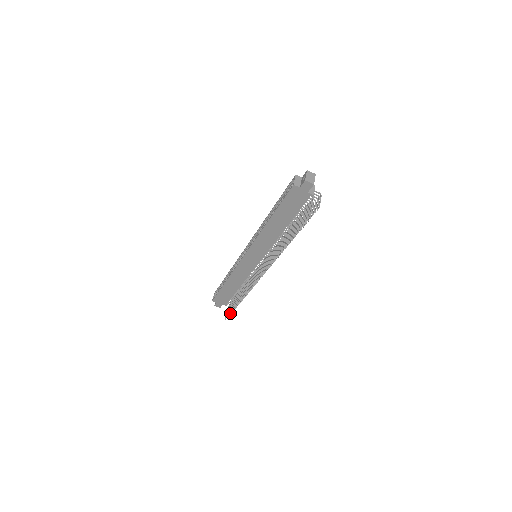
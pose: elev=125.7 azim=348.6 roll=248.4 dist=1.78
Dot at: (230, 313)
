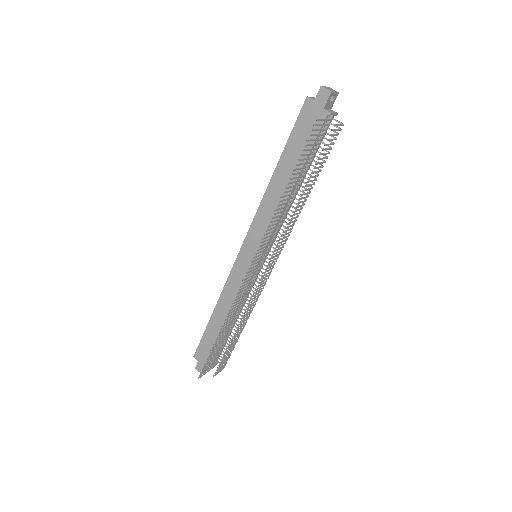
Dot at: (206, 361)
